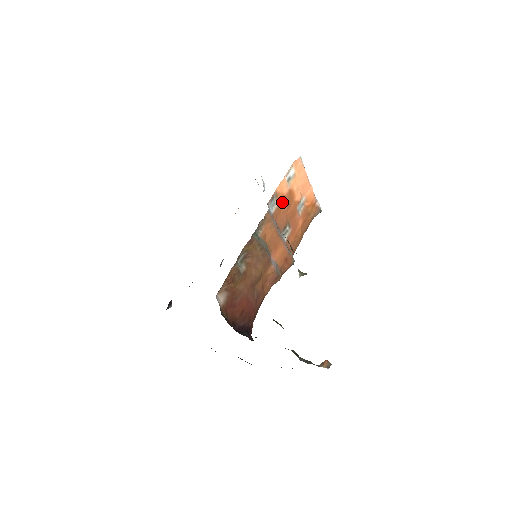
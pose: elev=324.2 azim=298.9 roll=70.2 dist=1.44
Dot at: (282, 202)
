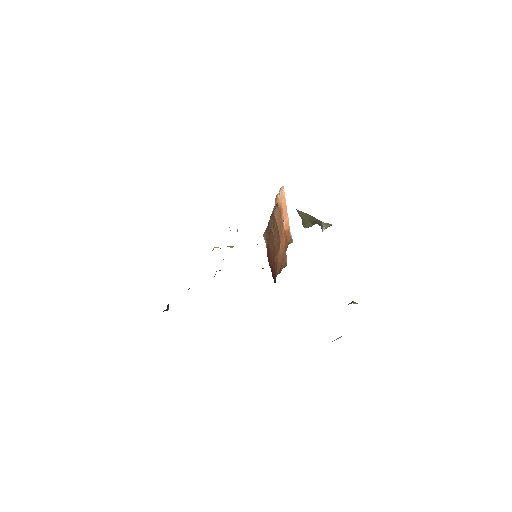
Dot at: occluded
